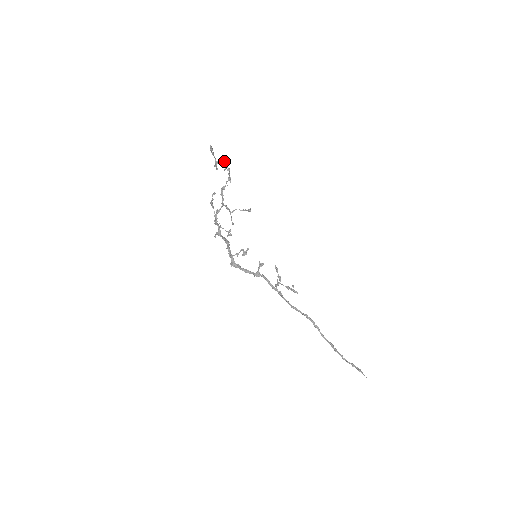
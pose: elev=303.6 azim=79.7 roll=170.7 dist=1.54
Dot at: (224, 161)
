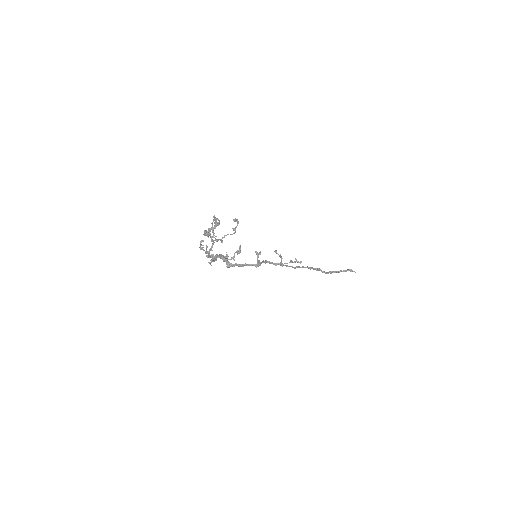
Dot at: (216, 226)
